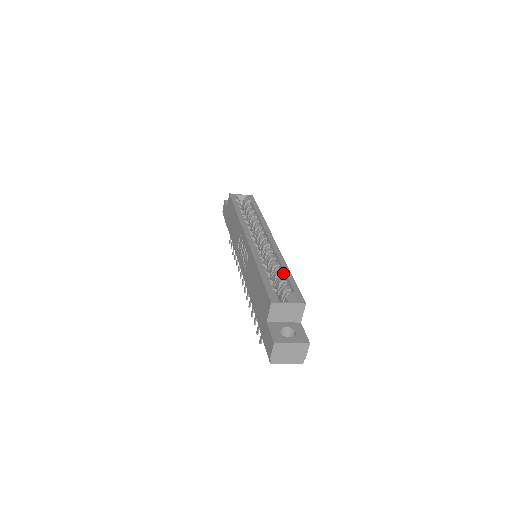
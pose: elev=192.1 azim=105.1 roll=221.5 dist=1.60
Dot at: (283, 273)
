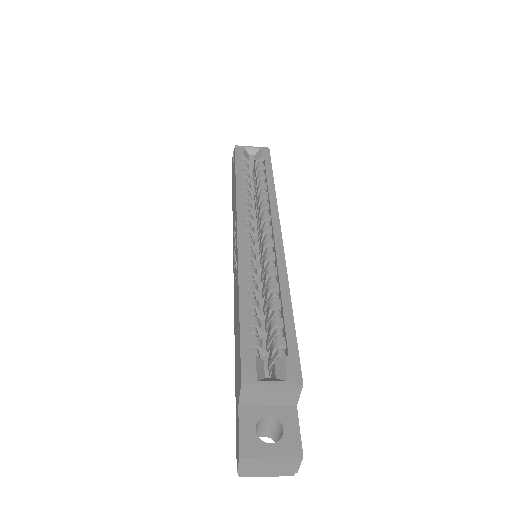
Dot at: (281, 308)
